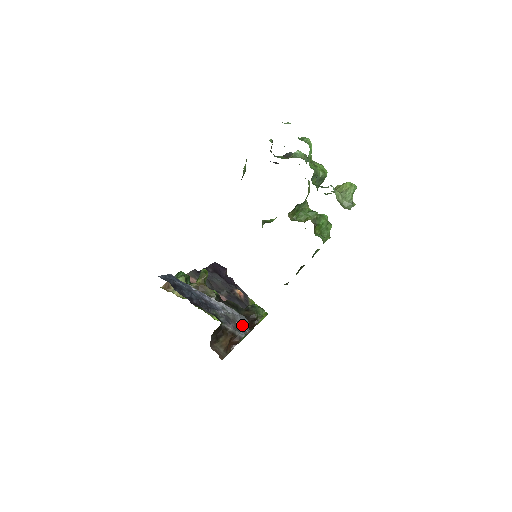
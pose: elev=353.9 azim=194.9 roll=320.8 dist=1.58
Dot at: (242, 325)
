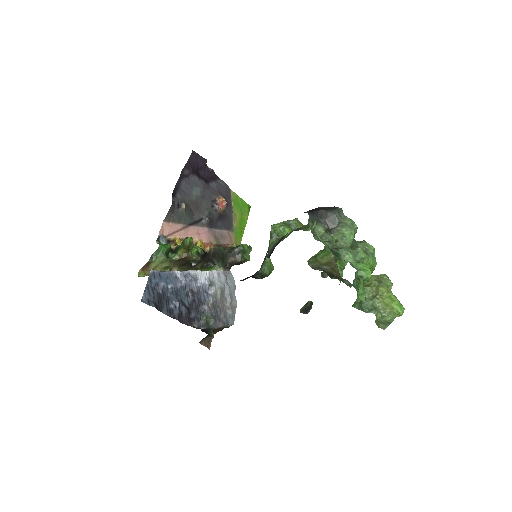
Dot at: (230, 303)
